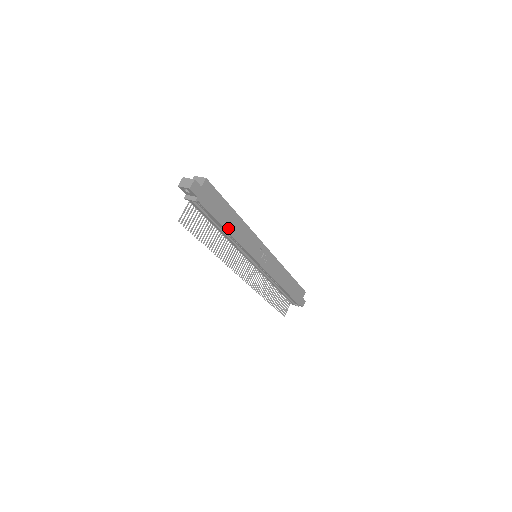
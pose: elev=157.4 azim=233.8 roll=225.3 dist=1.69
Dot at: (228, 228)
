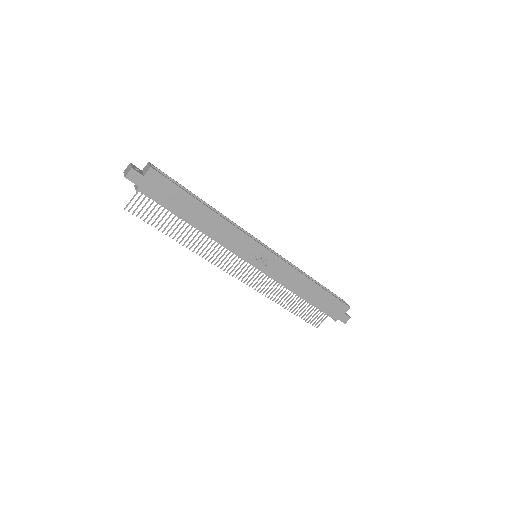
Dot at: (194, 223)
